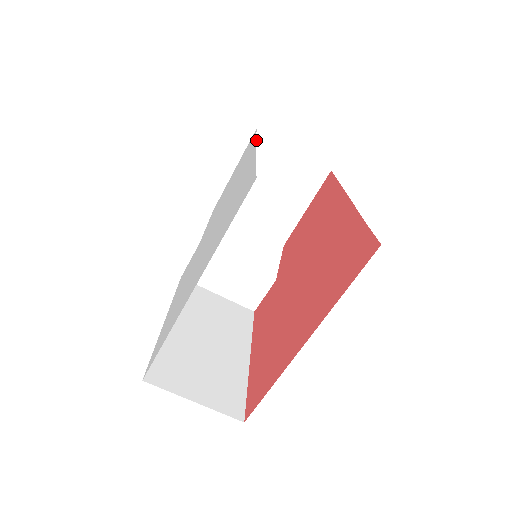
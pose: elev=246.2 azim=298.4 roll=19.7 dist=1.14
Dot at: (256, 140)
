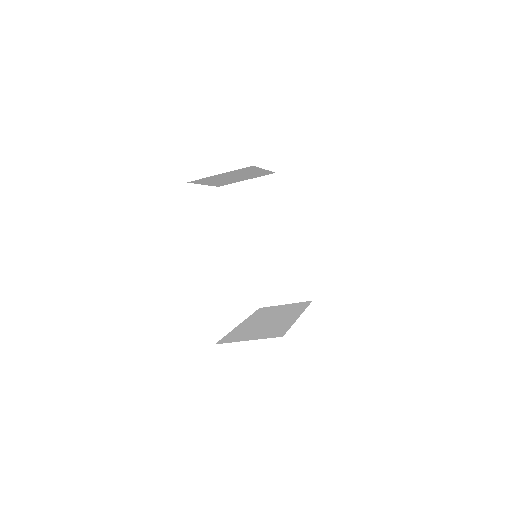
Dot at: (194, 182)
